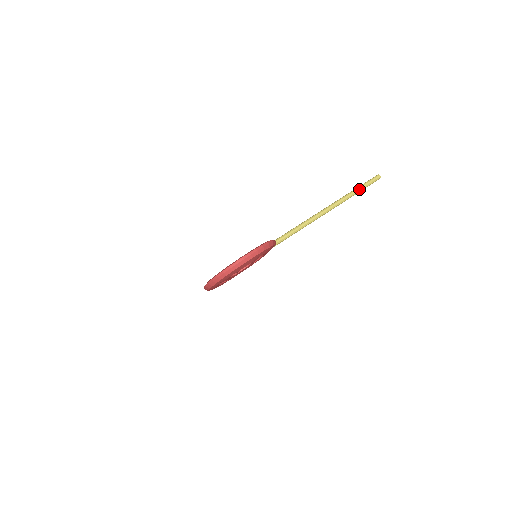
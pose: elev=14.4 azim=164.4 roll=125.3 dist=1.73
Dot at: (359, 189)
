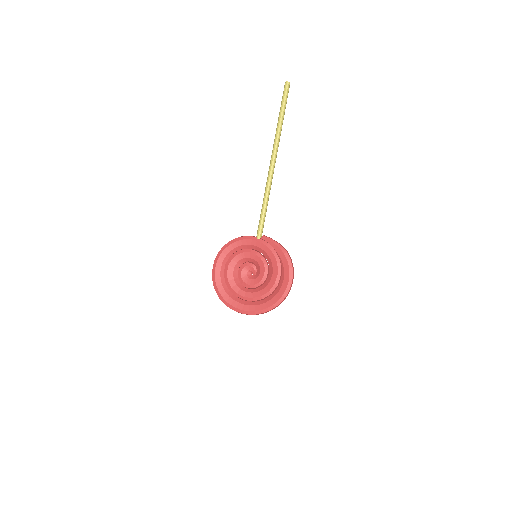
Dot at: occluded
